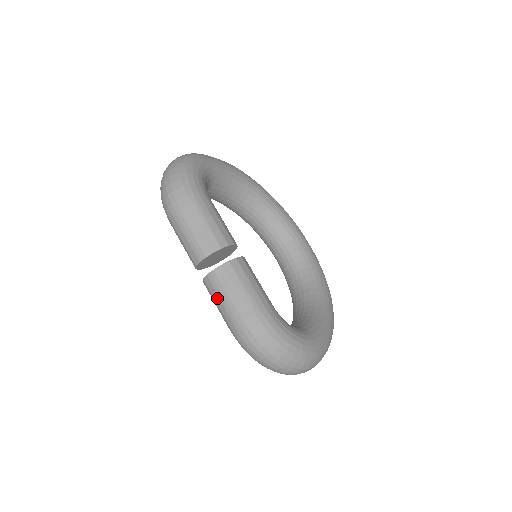
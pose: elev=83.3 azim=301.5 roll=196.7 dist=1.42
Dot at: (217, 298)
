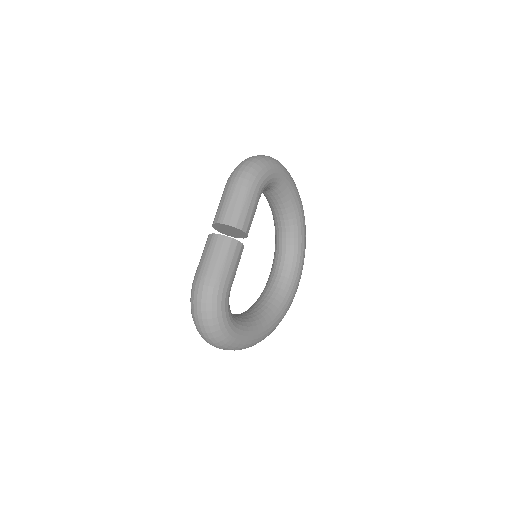
Dot at: (205, 251)
